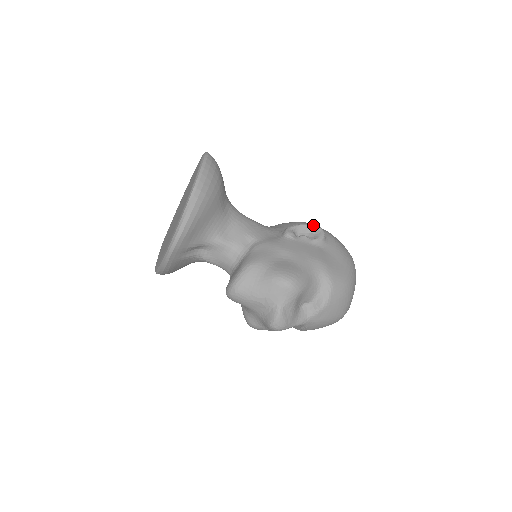
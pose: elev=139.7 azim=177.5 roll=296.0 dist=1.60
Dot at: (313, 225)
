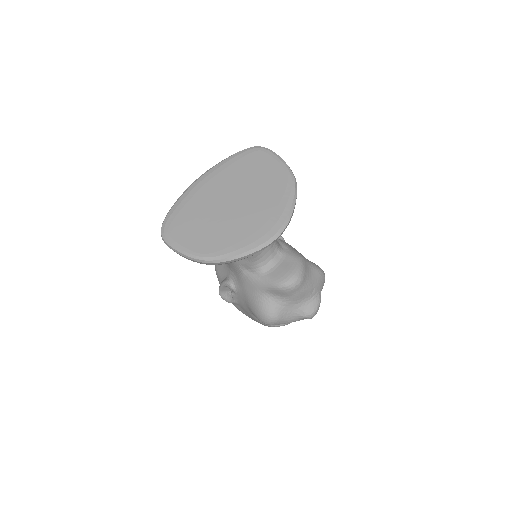
Dot at: occluded
